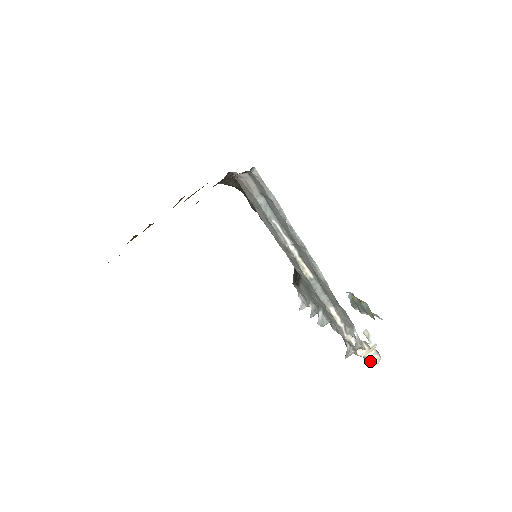
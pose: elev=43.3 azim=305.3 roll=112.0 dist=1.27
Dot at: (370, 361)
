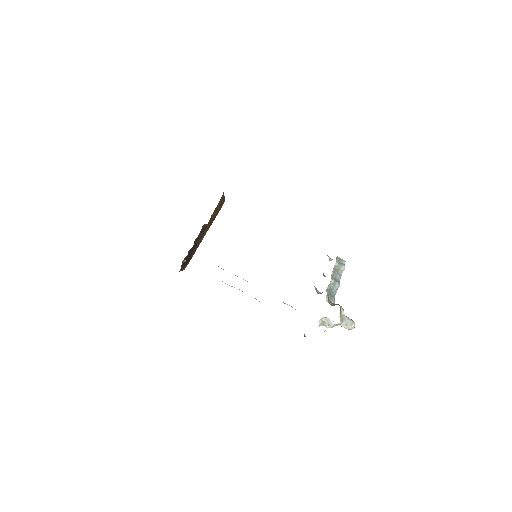
Dot at: occluded
